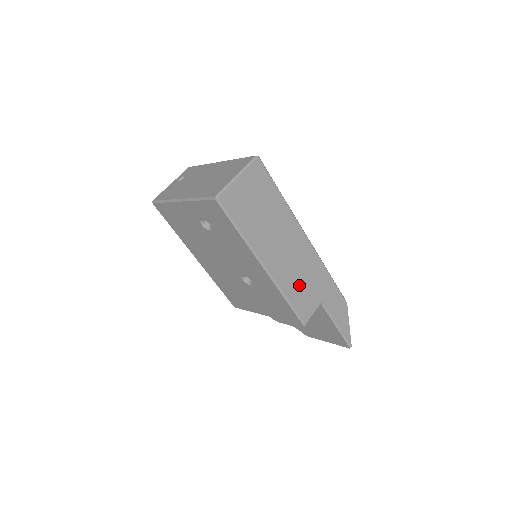
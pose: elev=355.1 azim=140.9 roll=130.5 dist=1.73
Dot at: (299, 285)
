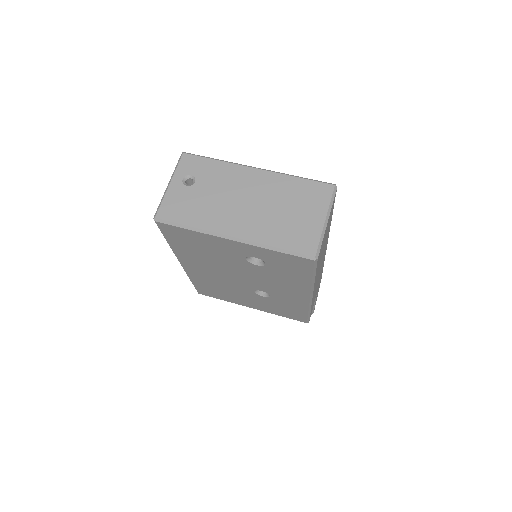
Dot at: occluded
